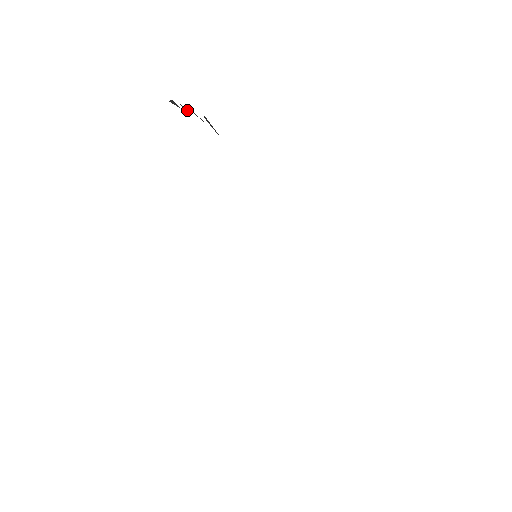
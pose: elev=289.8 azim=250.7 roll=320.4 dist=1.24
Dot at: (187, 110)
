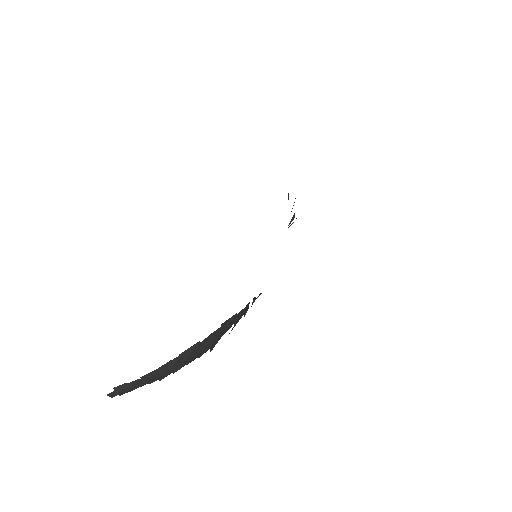
Dot at: occluded
